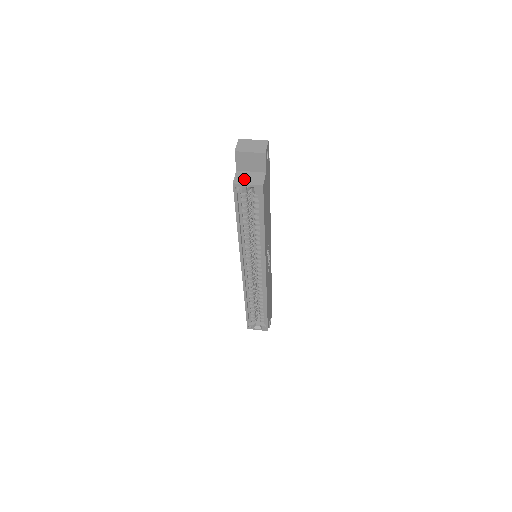
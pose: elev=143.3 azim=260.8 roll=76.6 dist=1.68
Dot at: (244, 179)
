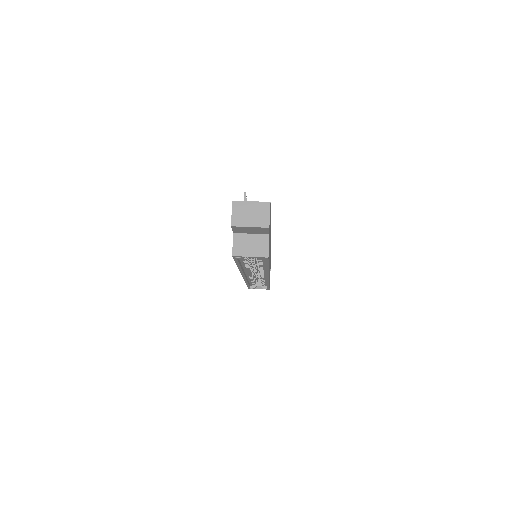
Dot at: (245, 248)
